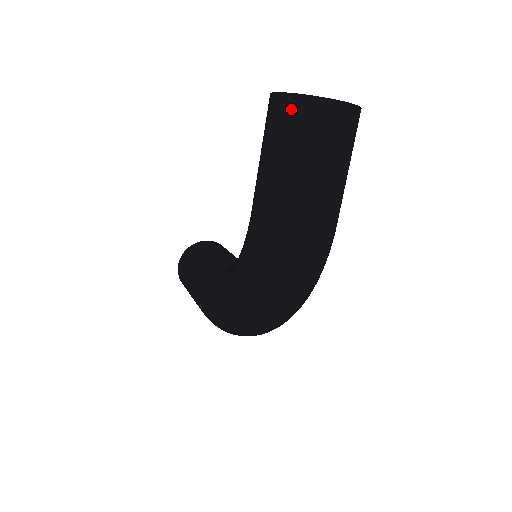
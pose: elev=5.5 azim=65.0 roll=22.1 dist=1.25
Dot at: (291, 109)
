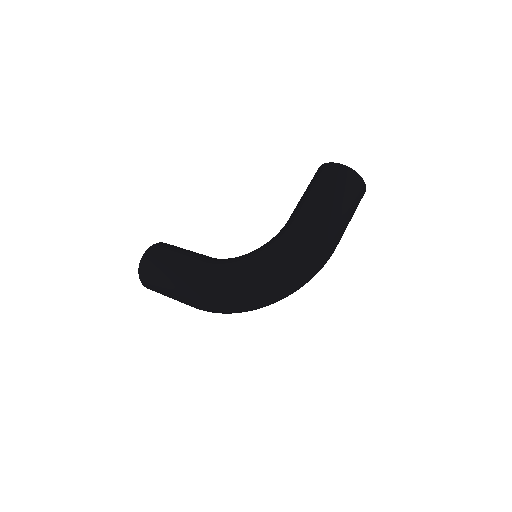
Dot at: (346, 174)
